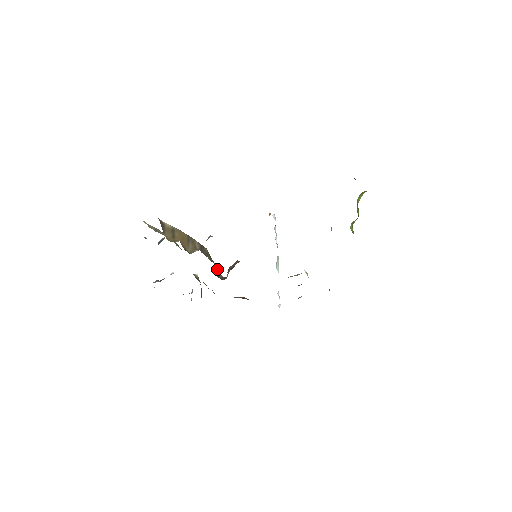
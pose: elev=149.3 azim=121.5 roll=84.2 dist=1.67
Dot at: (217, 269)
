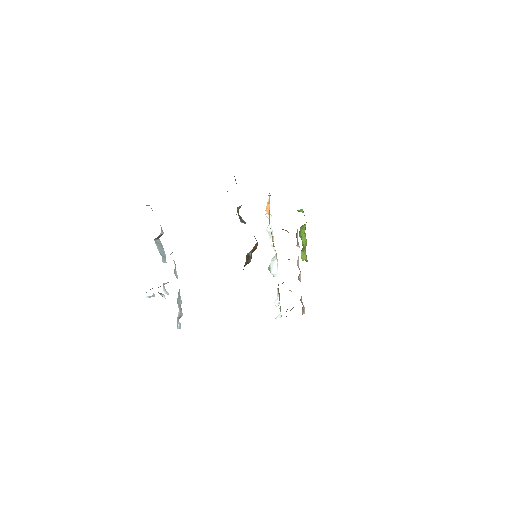
Dot at: occluded
